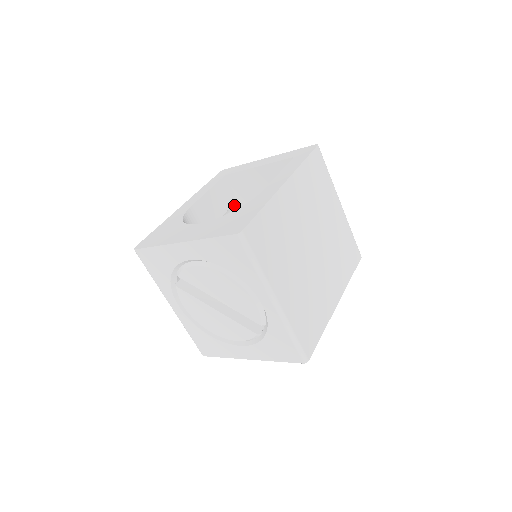
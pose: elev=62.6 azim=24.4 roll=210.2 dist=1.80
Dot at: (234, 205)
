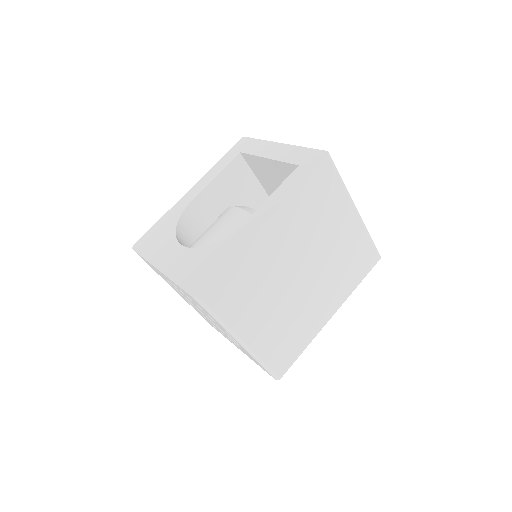
Dot at: (250, 183)
